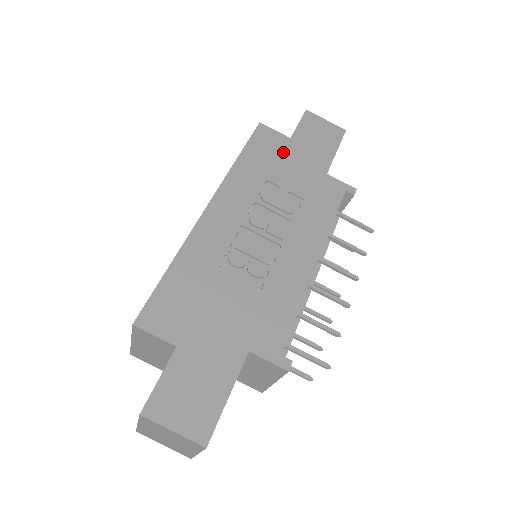
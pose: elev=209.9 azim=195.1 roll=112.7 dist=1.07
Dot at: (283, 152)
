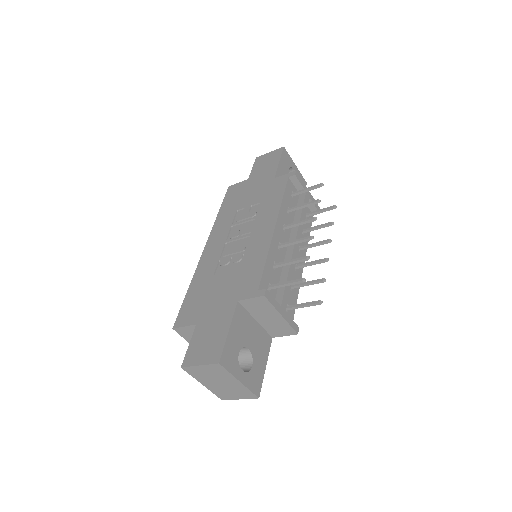
Dot at: (245, 189)
